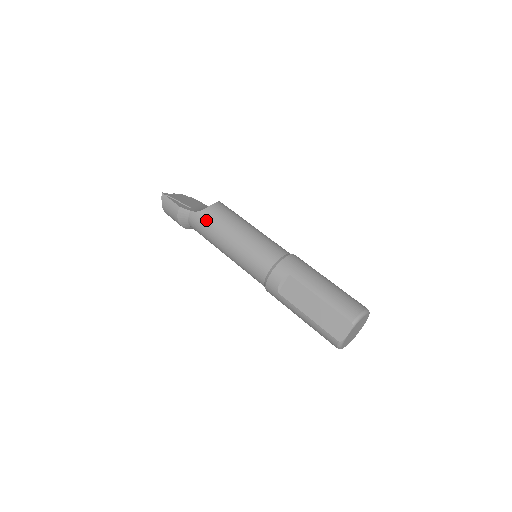
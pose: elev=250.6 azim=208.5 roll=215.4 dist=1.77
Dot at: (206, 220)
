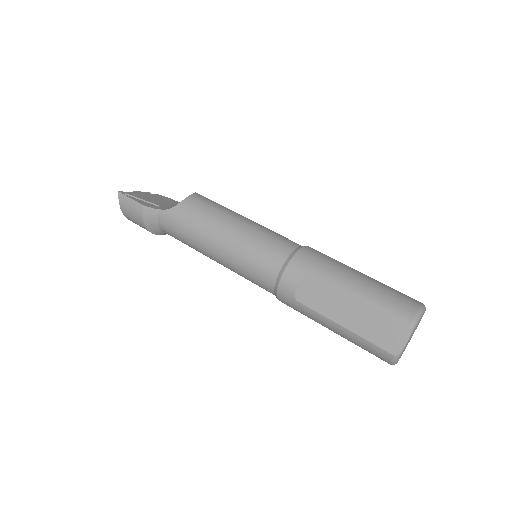
Dot at: (182, 218)
